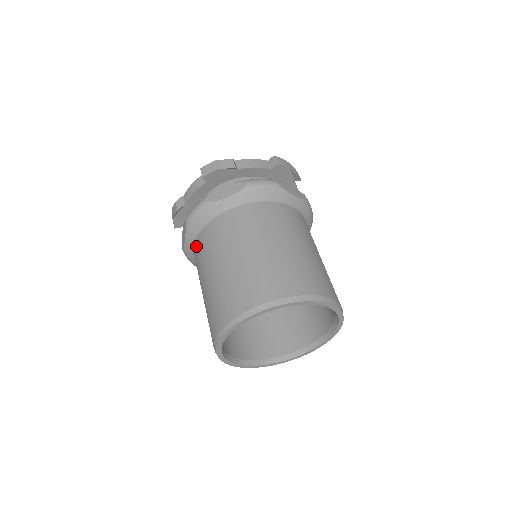
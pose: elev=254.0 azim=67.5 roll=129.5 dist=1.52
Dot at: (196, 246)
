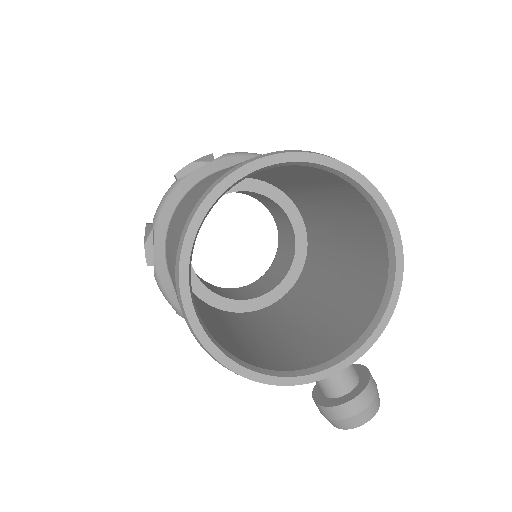
Dot at: (166, 240)
